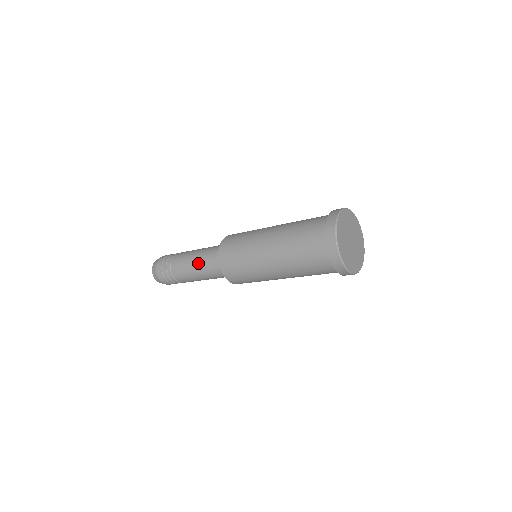
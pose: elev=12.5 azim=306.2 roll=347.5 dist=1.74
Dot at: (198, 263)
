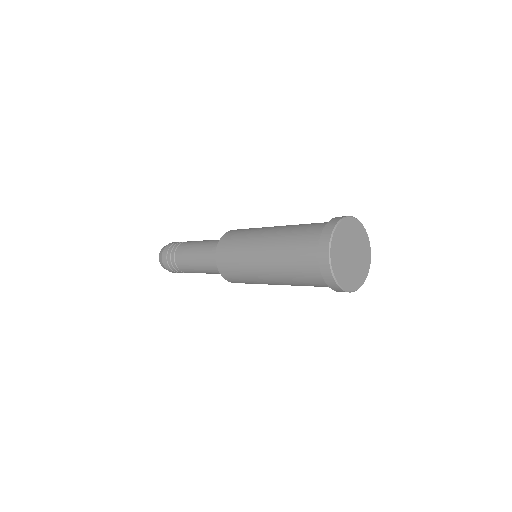
Dot at: (202, 267)
